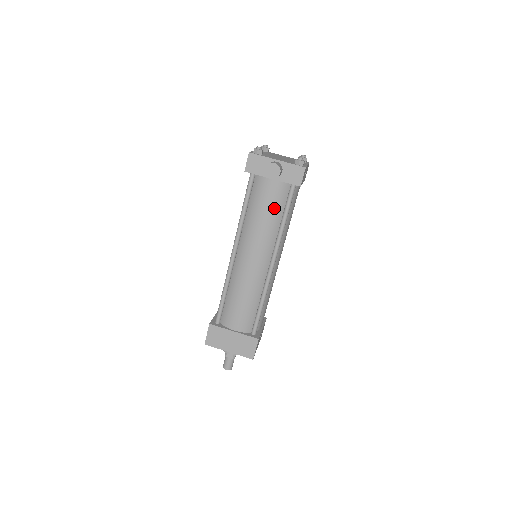
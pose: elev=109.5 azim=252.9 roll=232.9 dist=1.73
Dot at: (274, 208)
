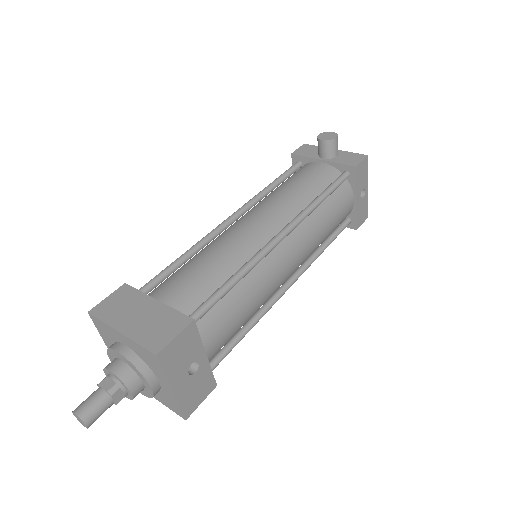
Dot at: (312, 184)
